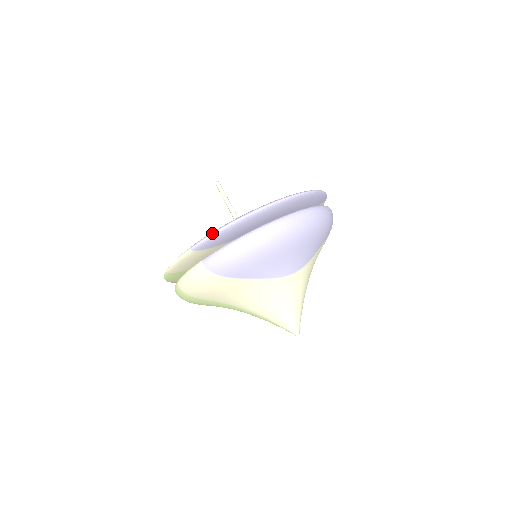
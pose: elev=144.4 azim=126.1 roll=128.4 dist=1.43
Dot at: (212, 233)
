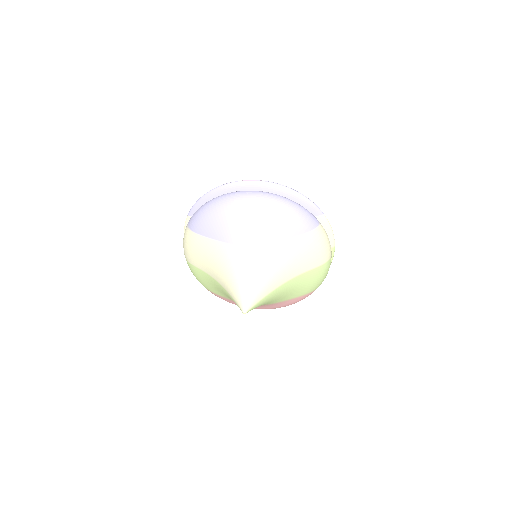
Dot at: (198, 200)
